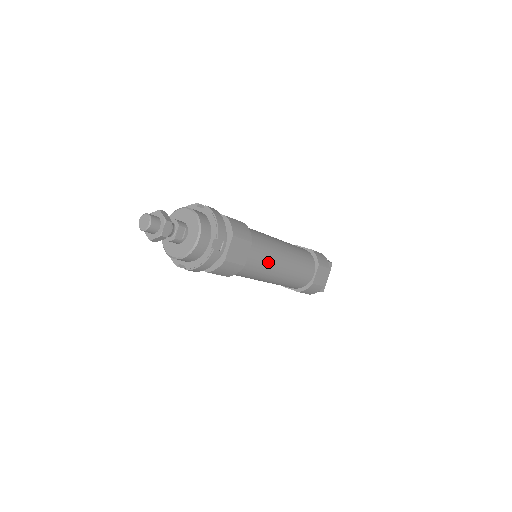
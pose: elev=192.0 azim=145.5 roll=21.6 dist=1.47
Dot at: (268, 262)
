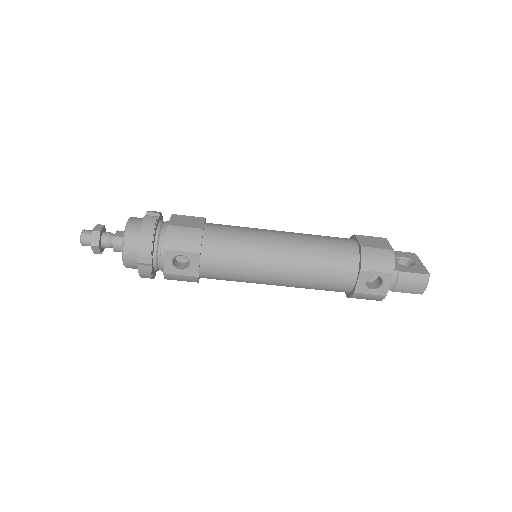
Dot at: (248, 232)
